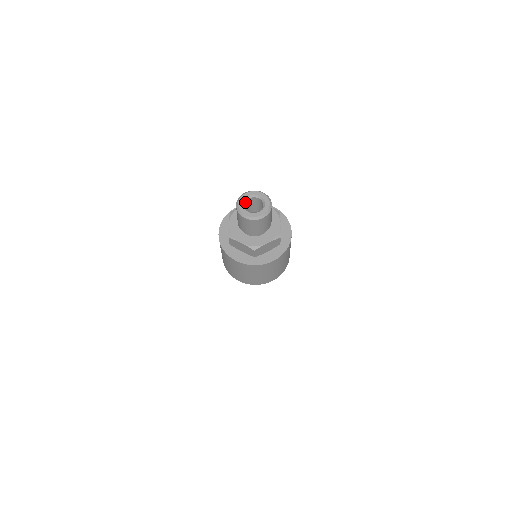
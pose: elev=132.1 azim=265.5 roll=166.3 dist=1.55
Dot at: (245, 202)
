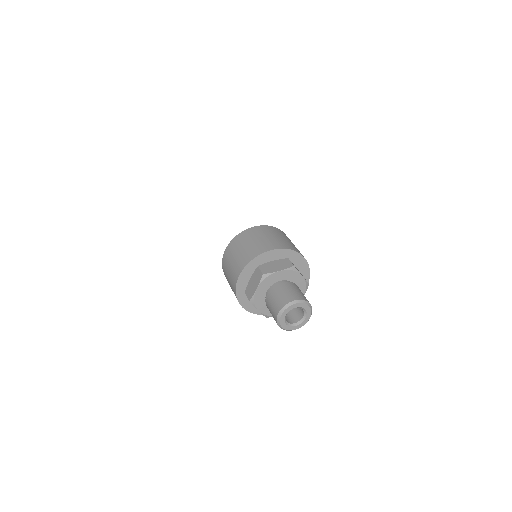
Dot at: (285, 319)
